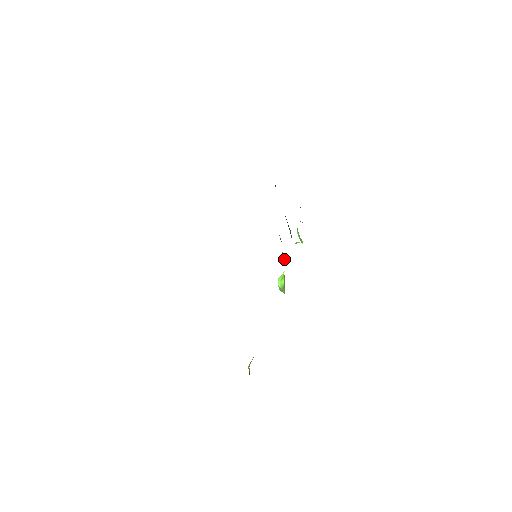
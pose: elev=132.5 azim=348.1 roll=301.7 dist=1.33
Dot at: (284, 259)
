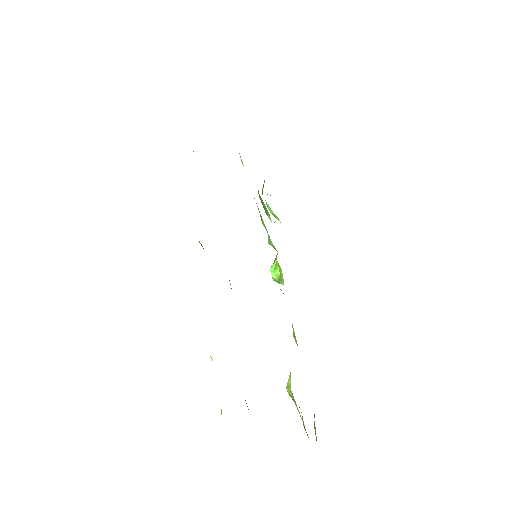
Dot at: (272, 246)
